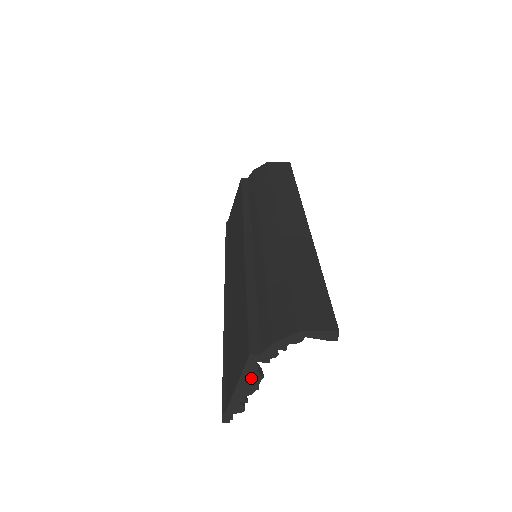
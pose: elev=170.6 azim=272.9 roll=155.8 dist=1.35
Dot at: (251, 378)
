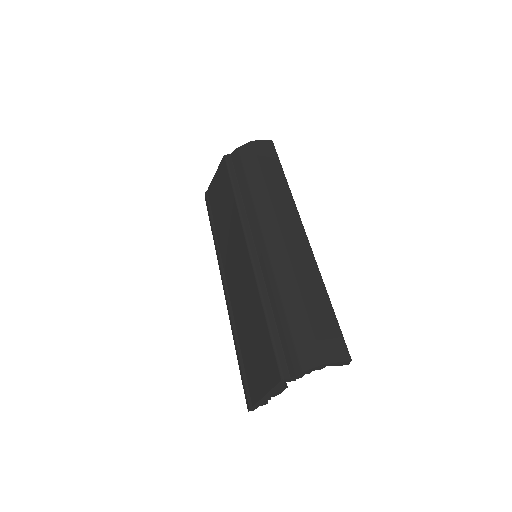
Dot at: (278, 389)
